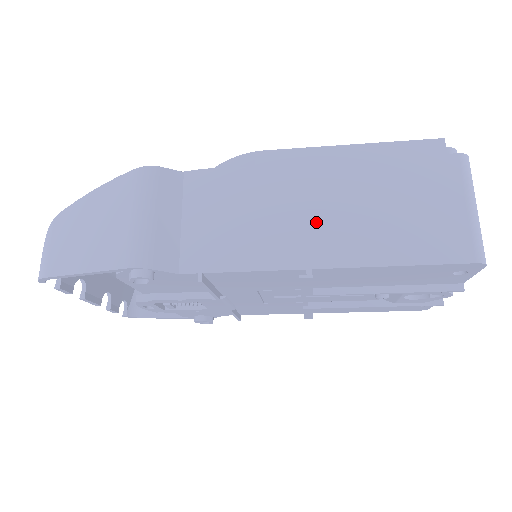
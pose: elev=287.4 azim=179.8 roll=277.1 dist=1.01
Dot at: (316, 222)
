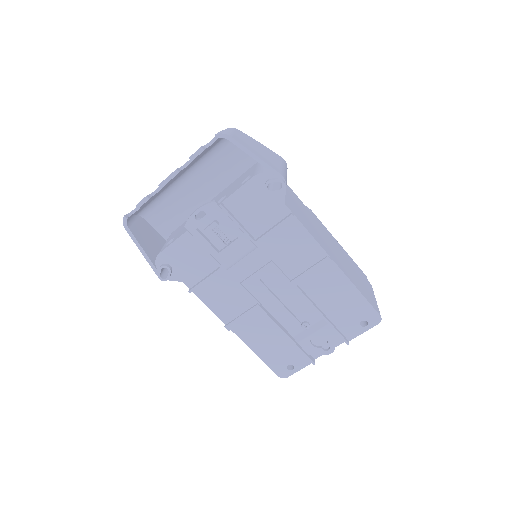
Dot at: (332, 249)
